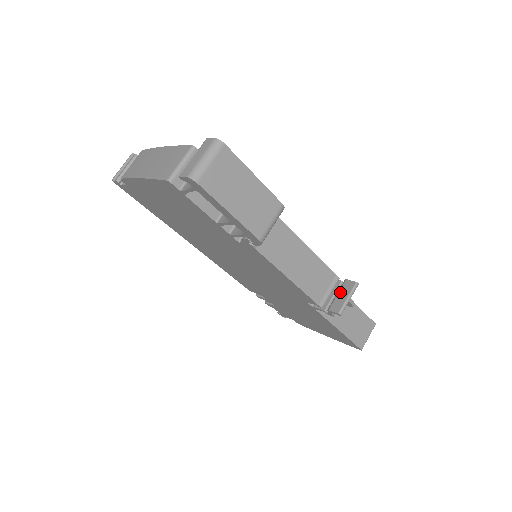
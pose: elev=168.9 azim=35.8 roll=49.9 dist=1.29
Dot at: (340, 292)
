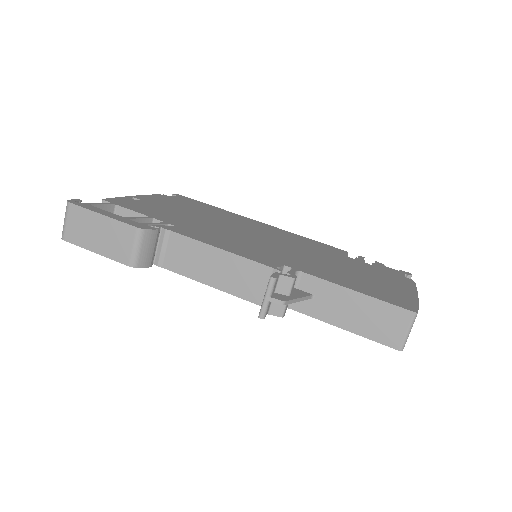
Dot at: occluded
